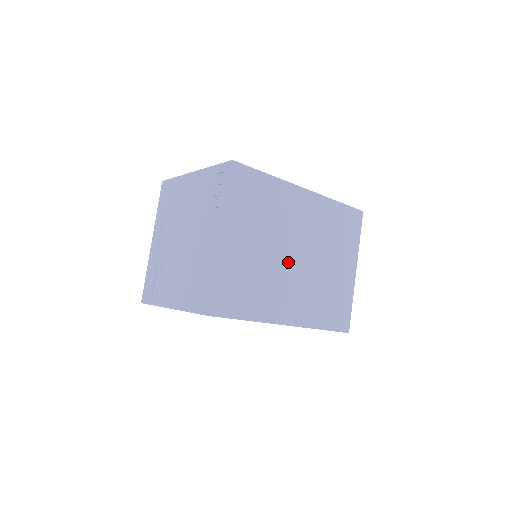
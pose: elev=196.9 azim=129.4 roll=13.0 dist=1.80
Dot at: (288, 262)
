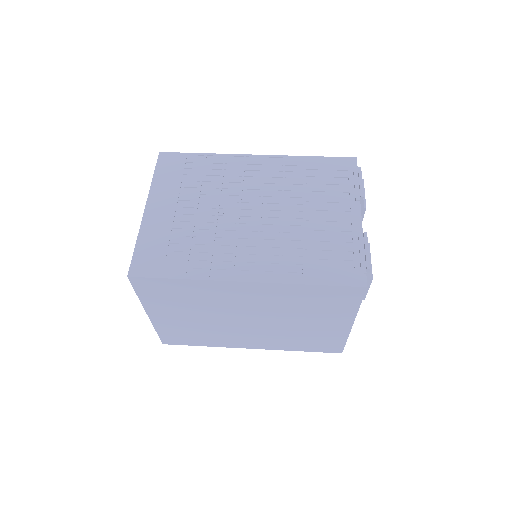
Dot at: (238, 323)
